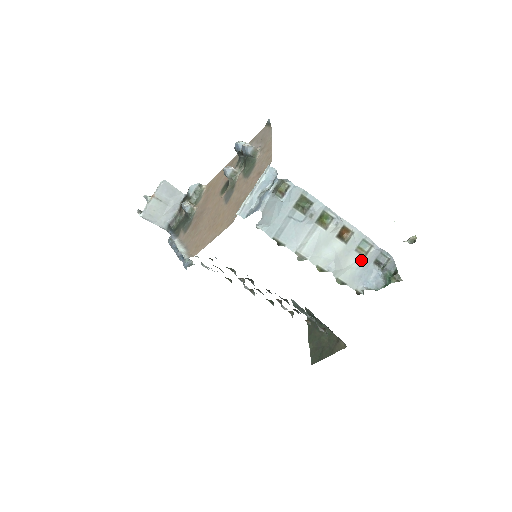
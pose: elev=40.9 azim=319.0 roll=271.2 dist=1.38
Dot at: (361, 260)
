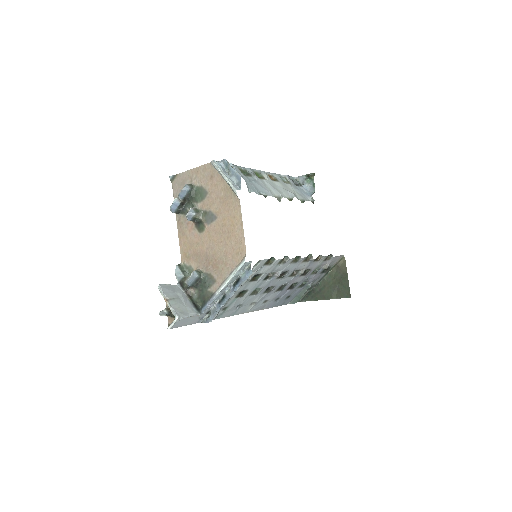
Dot at: (292, 186)
